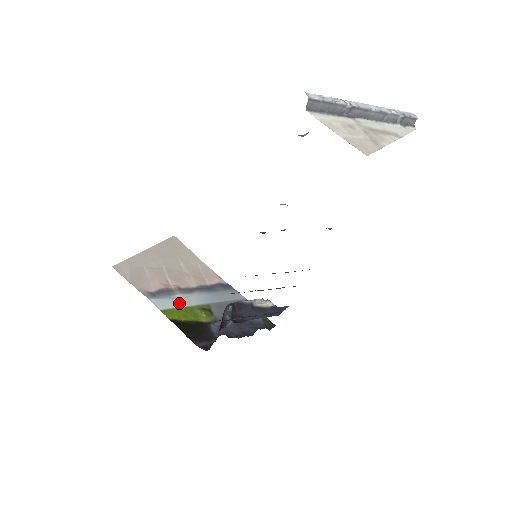
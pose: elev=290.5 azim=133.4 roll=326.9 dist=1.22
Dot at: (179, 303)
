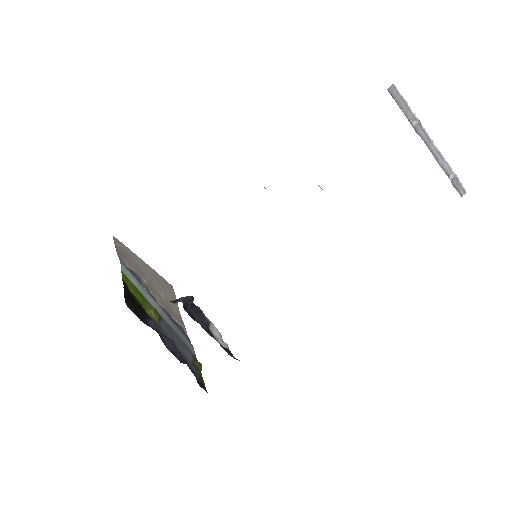
Dot at: (140, 288)
